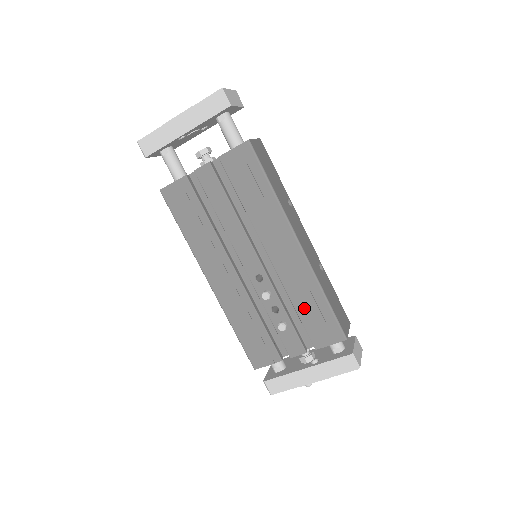
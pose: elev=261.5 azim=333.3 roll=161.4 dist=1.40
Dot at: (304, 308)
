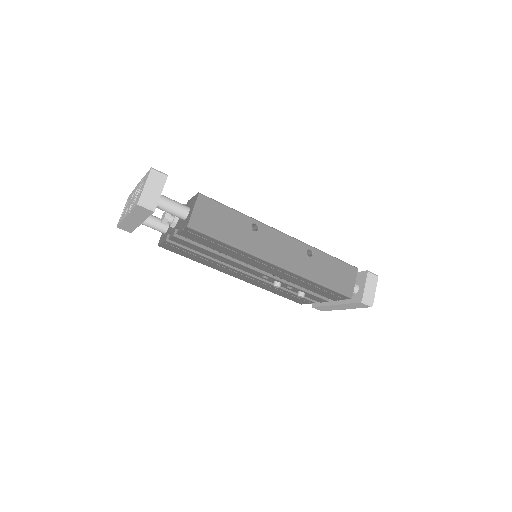
Dot at: (309, 288)
